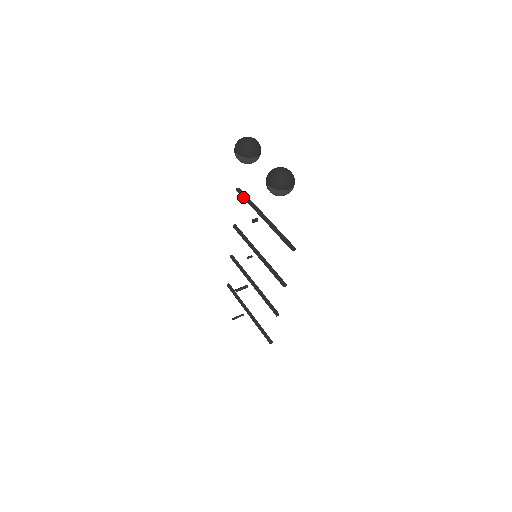
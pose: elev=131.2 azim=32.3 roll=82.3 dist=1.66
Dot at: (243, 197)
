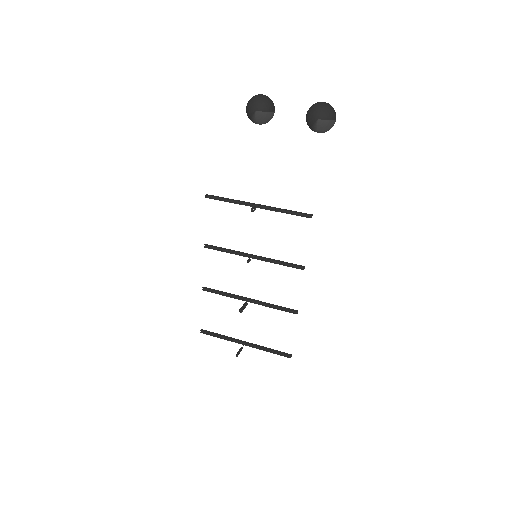
Dot at: occluded
